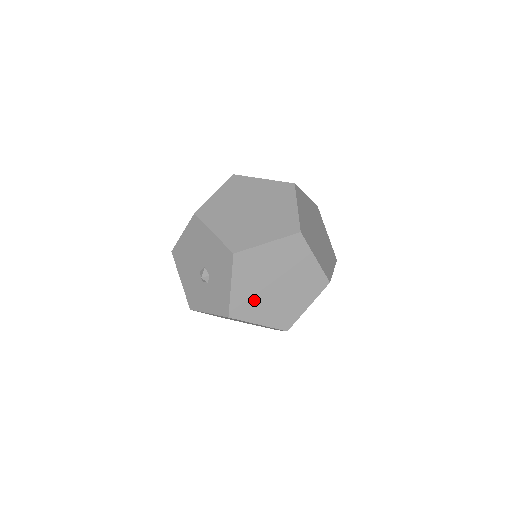
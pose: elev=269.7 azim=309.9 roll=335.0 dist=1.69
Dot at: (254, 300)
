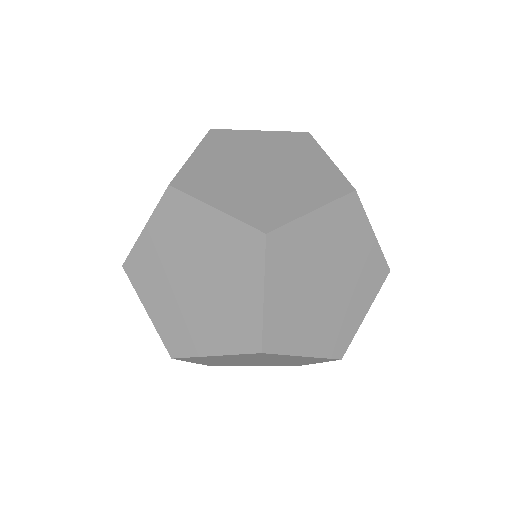
Dot at: (232, 363)
